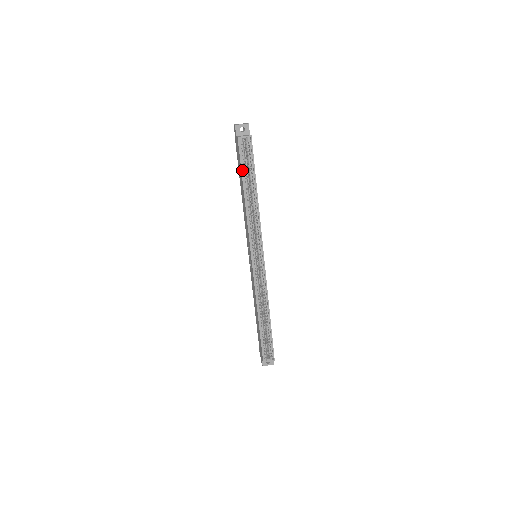
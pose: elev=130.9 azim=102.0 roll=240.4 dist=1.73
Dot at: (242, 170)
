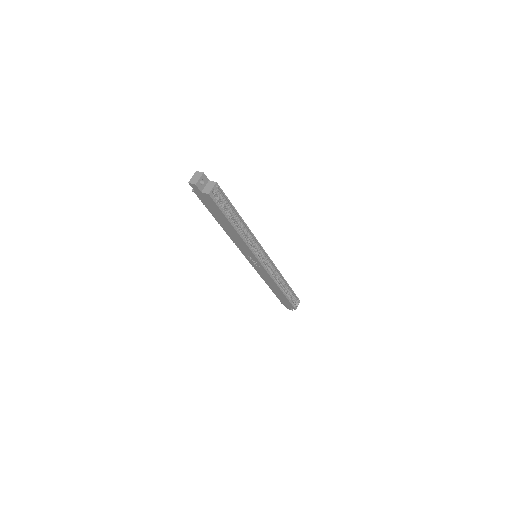
Dot at: (224, 214)
